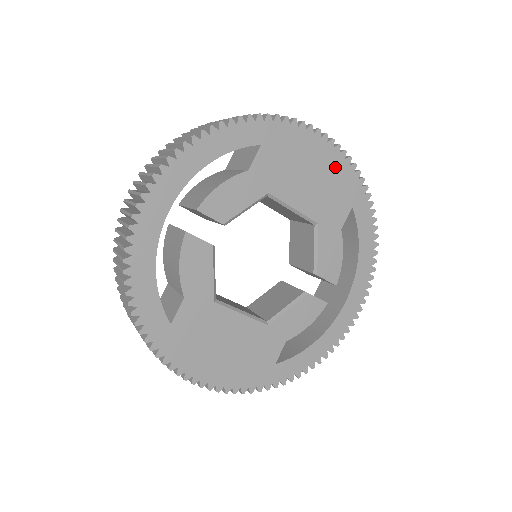
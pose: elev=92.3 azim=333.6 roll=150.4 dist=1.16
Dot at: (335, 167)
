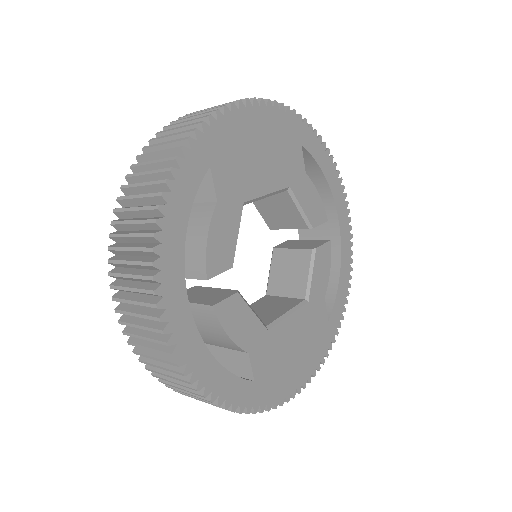
Dot at: (271, 123)
